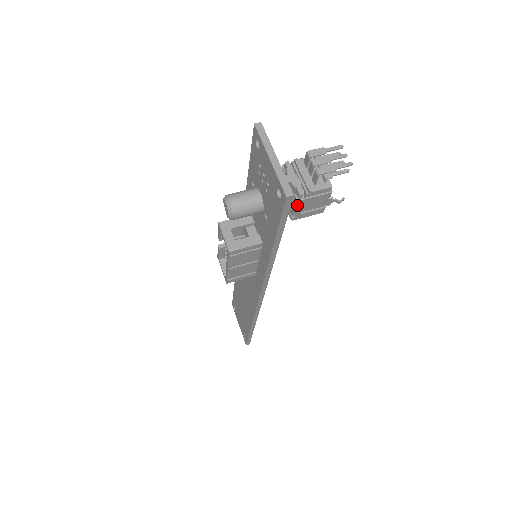
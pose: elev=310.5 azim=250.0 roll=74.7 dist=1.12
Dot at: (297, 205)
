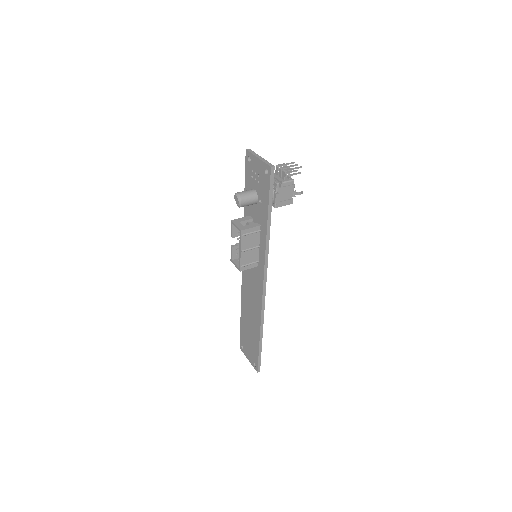
Dot at: (277, 193)
